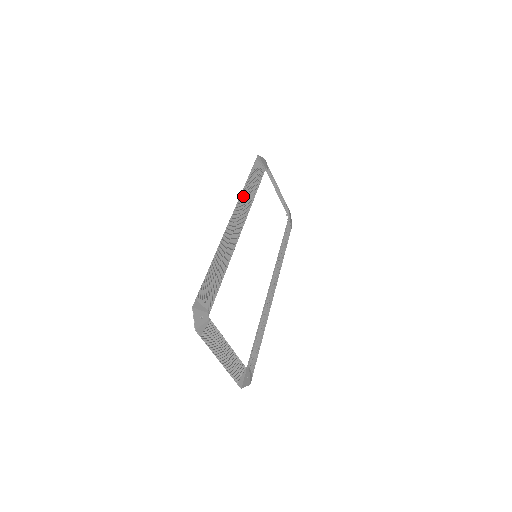
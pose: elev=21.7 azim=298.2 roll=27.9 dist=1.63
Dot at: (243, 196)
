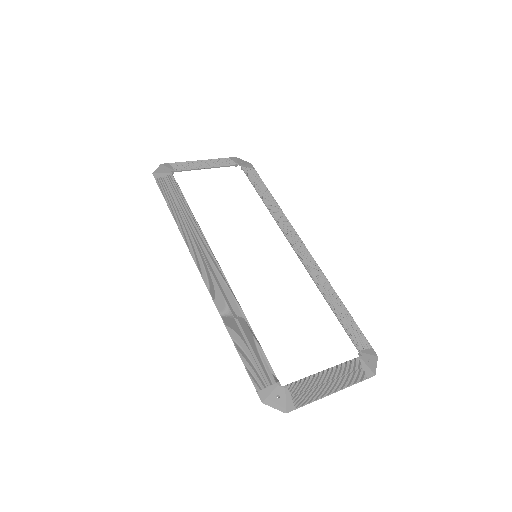
Dot at: (185, 234)
